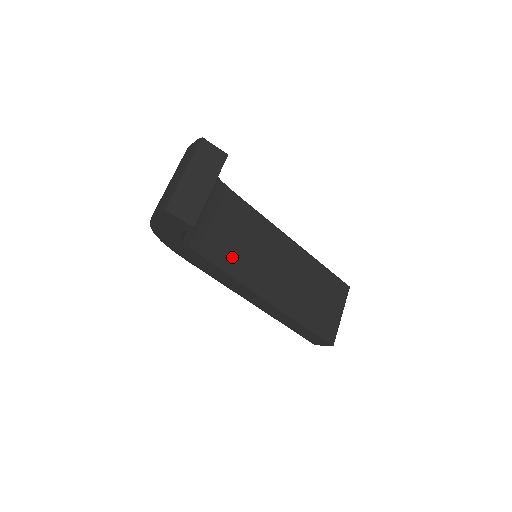
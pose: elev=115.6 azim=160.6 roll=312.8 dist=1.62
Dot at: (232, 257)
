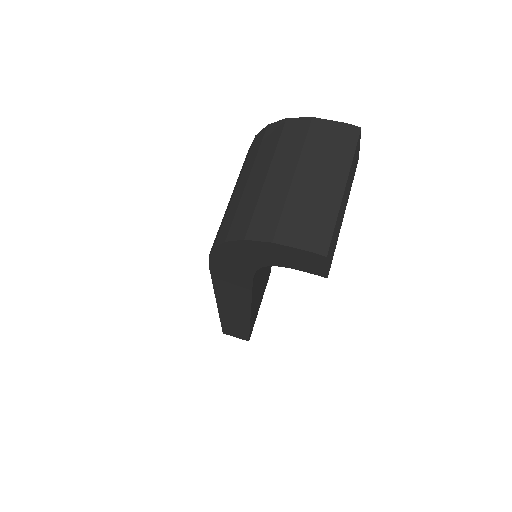
Dot at: (259, 270)
